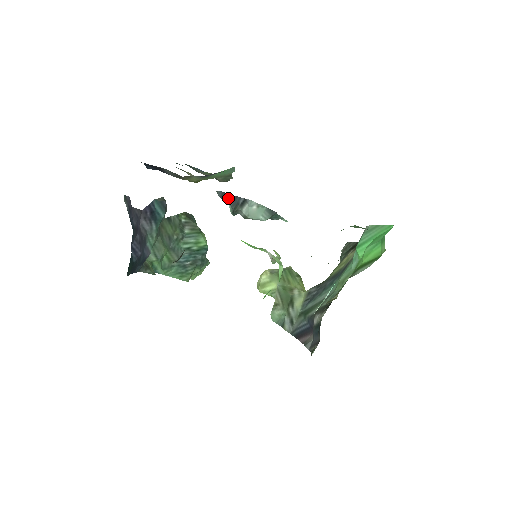
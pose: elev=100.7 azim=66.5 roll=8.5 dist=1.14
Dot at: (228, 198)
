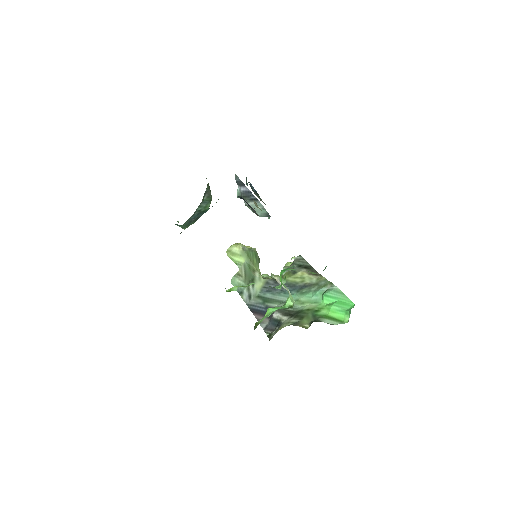
Dot at: (242, 186)
